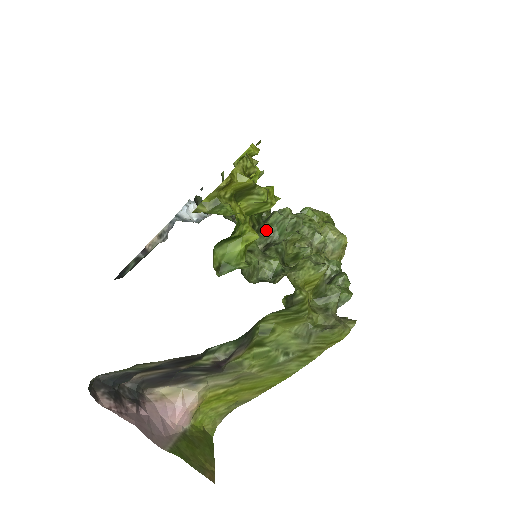
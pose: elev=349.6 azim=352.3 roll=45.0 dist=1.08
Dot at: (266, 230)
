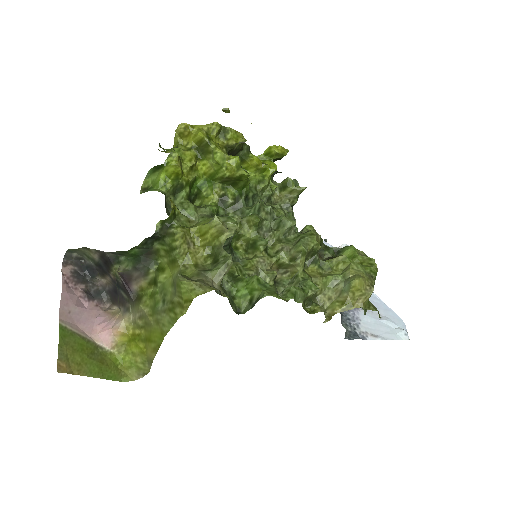
Dot at: (243, 211)
